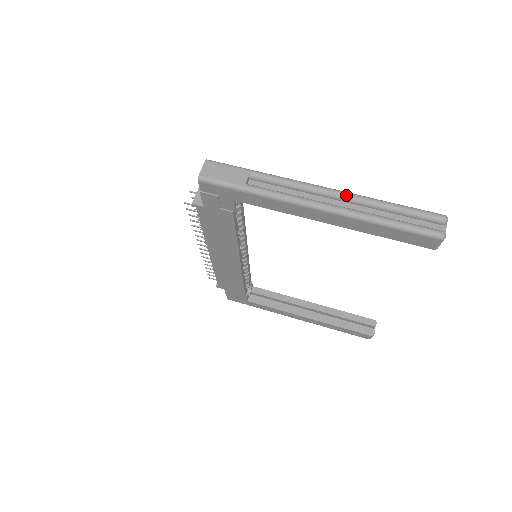
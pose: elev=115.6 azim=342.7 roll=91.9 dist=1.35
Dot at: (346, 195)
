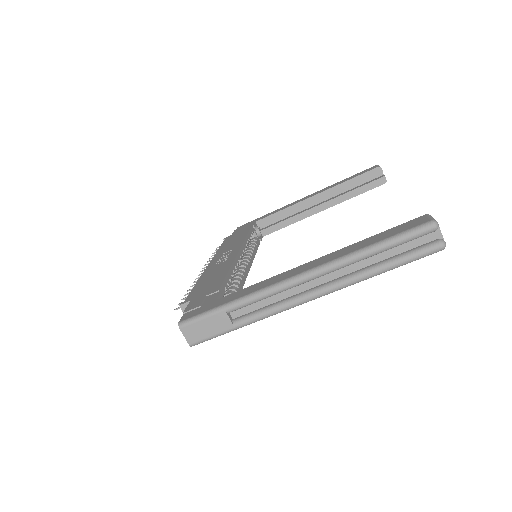
Dot at: (326, 272)
